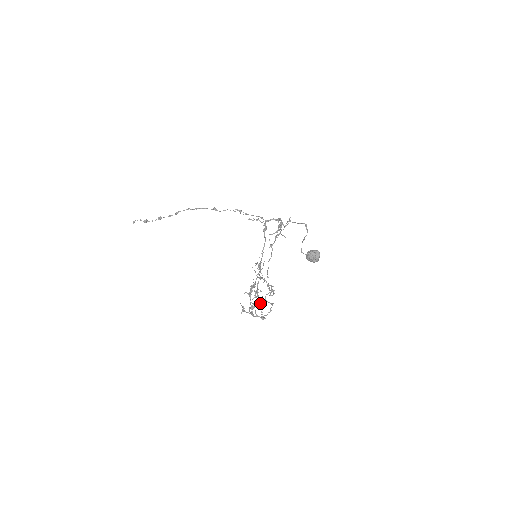
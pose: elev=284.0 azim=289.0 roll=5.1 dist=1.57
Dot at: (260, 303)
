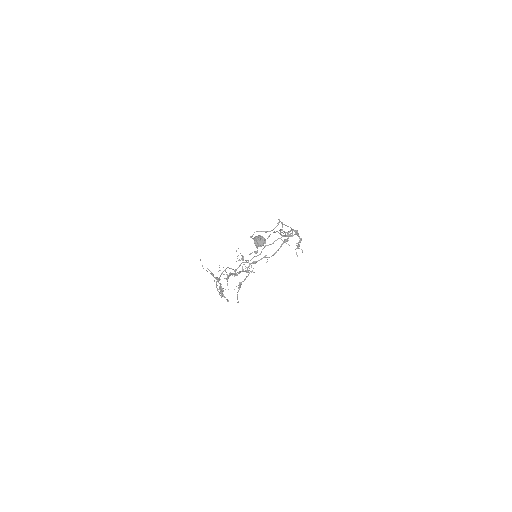
Dot at: occluded
